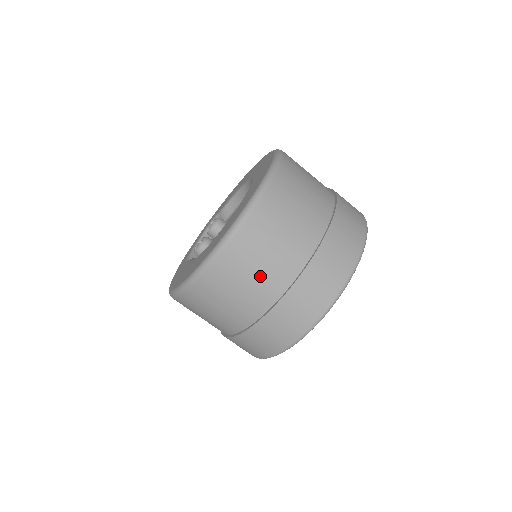
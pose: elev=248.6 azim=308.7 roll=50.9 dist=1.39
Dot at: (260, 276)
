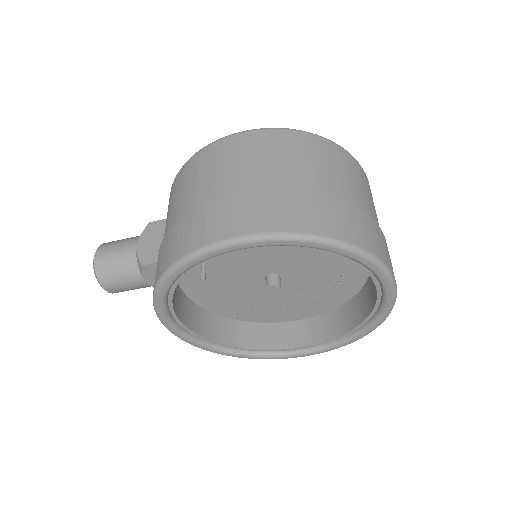
Dot at: (332, 174)
